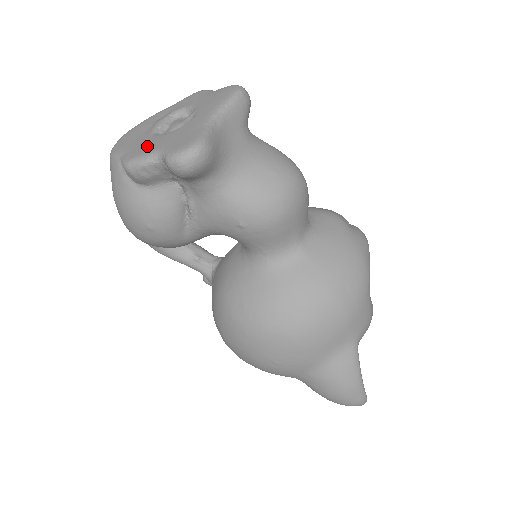
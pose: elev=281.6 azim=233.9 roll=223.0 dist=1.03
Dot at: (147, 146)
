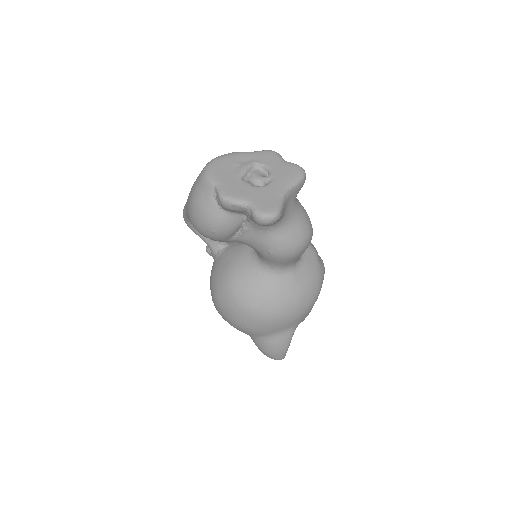
Dot at: (239, 190)
